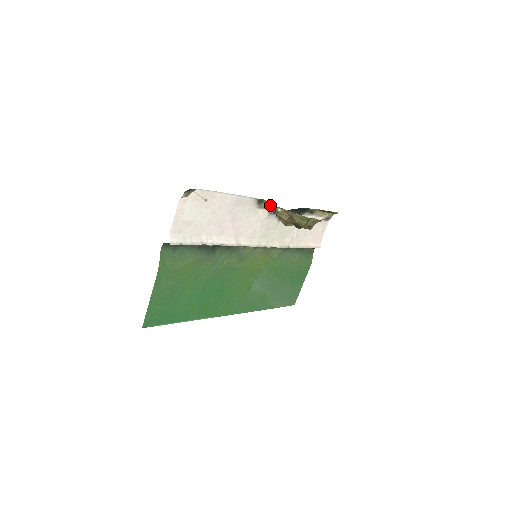
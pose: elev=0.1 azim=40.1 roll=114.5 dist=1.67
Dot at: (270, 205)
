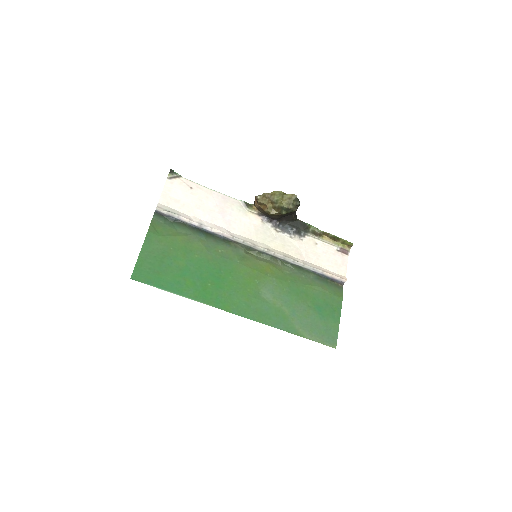
Dot at: (254, 202)
